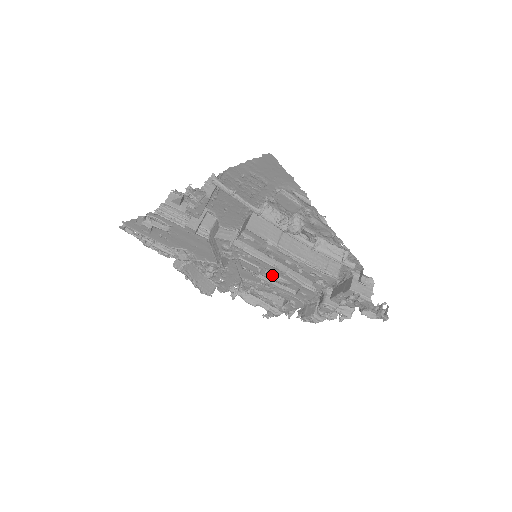
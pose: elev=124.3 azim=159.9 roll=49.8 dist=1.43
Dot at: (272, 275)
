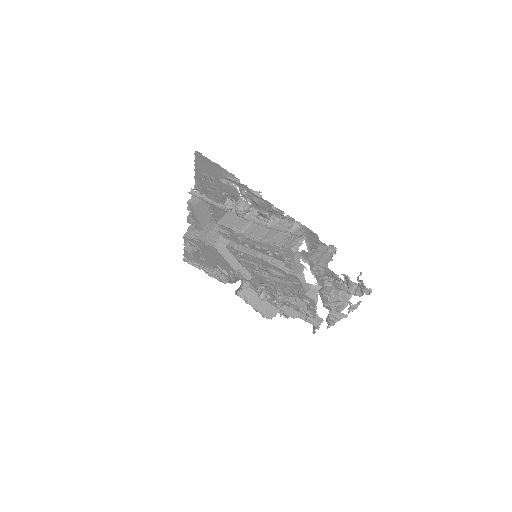
Dot at: (268, 270)
